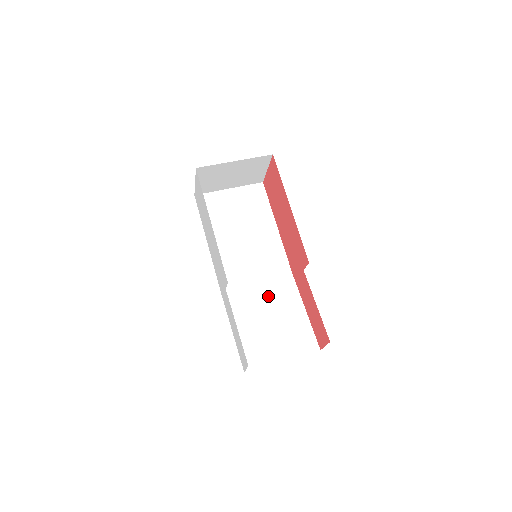
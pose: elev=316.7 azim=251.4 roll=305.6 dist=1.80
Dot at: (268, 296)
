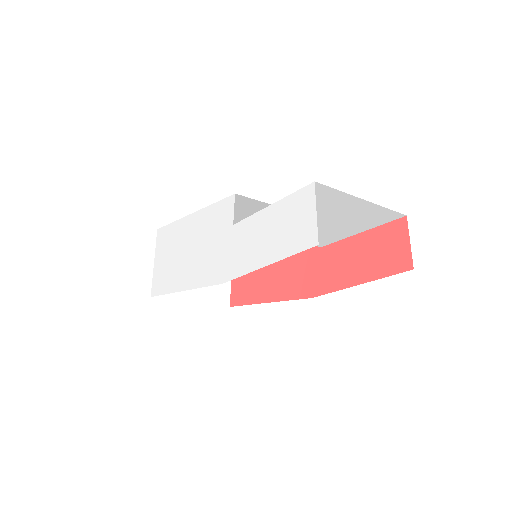
Dot at: occluded
